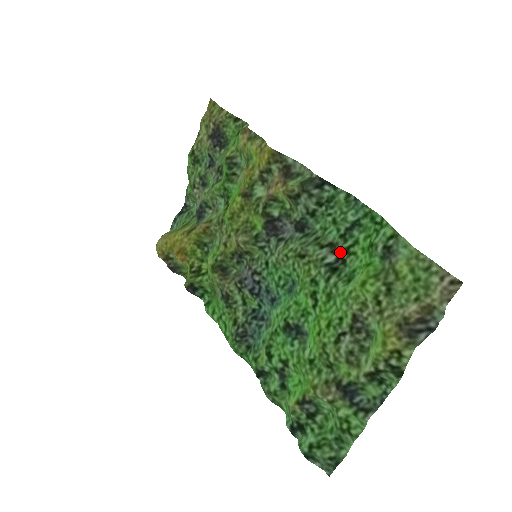
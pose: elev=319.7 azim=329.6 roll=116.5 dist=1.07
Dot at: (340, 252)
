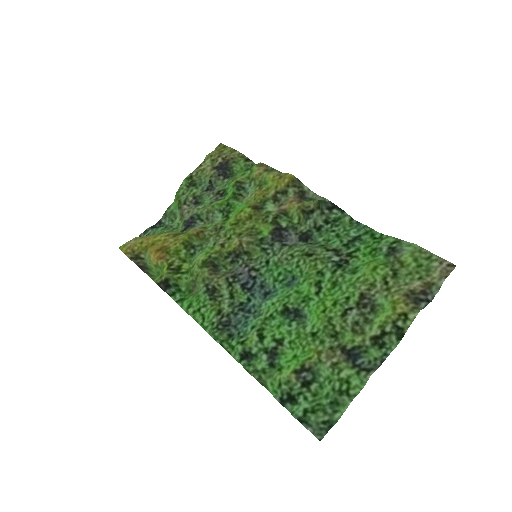
Dot at: (343, 255)
